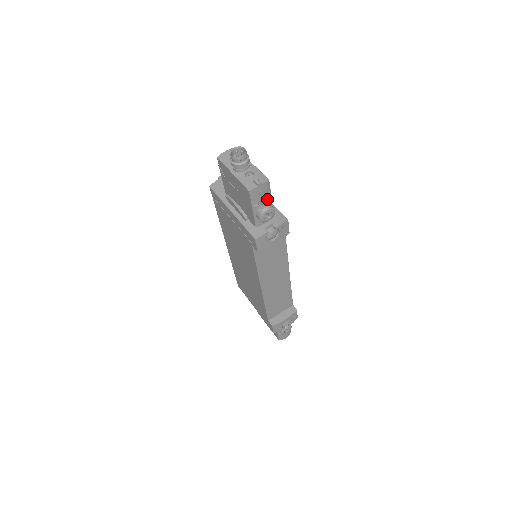
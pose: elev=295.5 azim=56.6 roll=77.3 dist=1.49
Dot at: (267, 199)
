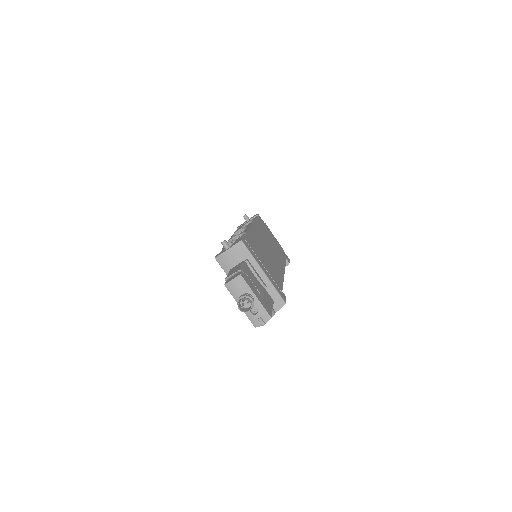
Dot at: occluded
